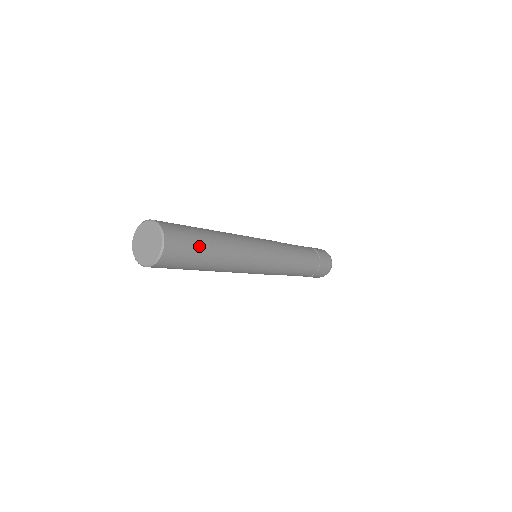
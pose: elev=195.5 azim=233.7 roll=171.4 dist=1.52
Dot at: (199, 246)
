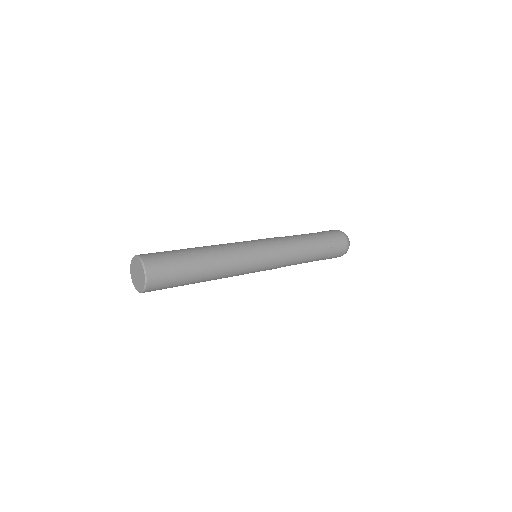
Dot at: (182, 278)
